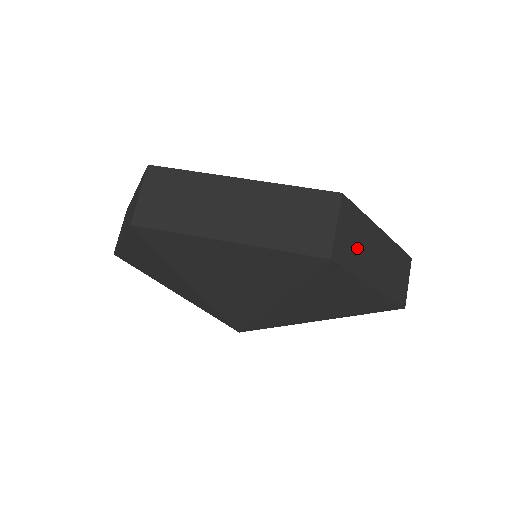
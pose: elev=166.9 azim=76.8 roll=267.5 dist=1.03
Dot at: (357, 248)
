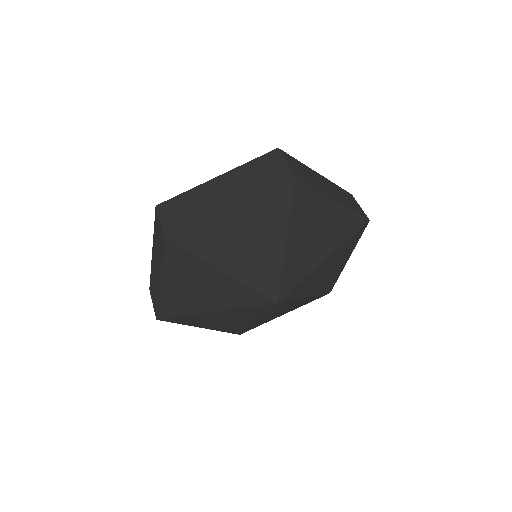
Dot at: occluded
